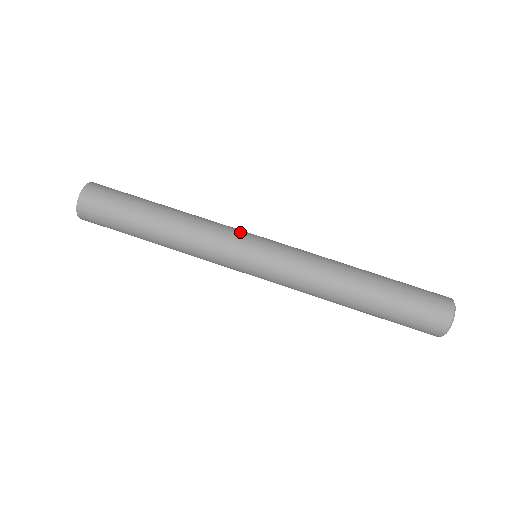
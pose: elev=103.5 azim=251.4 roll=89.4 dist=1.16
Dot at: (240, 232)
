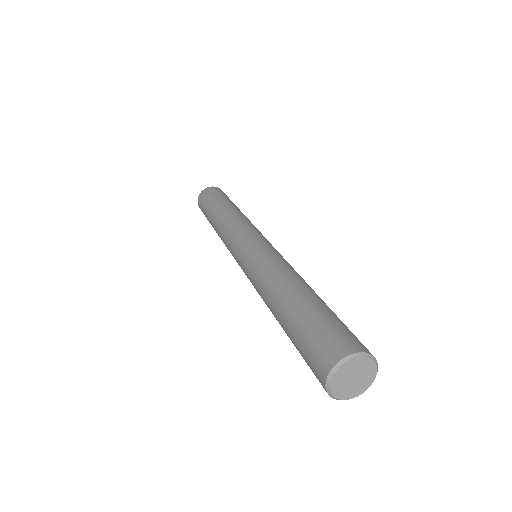
Dot at: occluded
